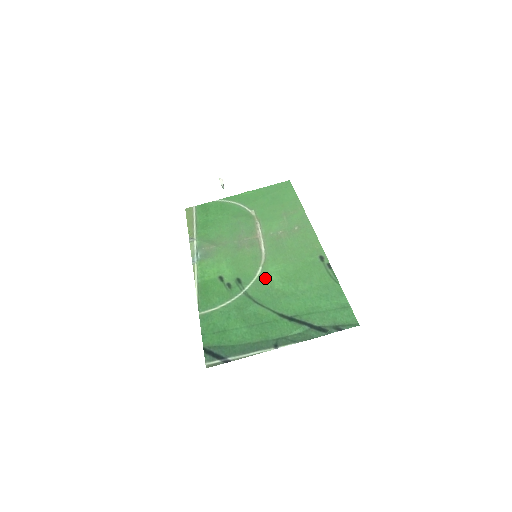
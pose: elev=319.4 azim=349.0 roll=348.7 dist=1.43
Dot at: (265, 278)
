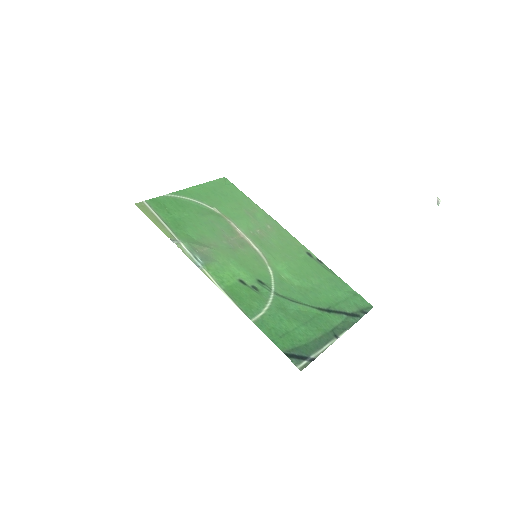
Dot at: (281, 277)
